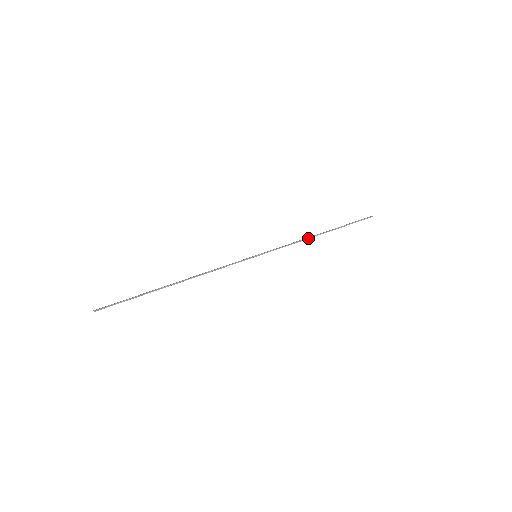
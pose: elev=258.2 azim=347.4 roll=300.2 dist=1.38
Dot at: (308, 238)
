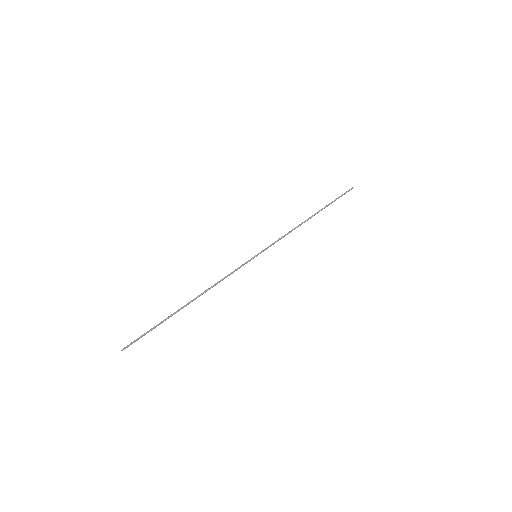
Dot at: (299, 225)
